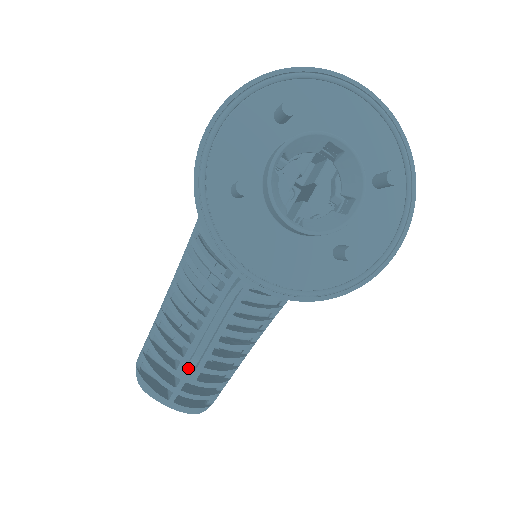
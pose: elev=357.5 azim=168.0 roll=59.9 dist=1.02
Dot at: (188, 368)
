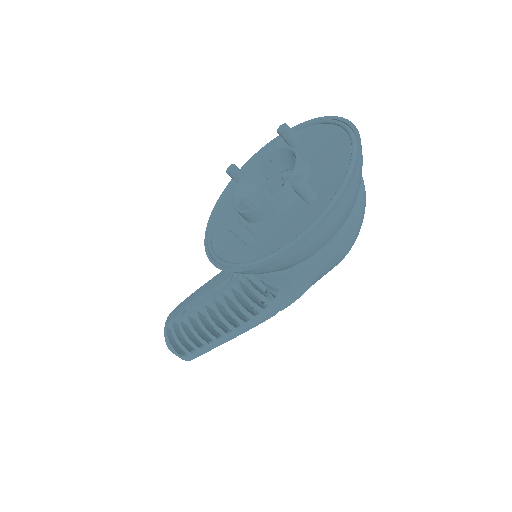
Dot at: occluded
